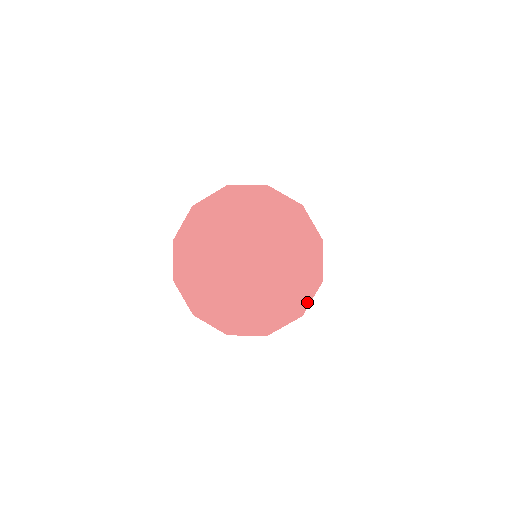
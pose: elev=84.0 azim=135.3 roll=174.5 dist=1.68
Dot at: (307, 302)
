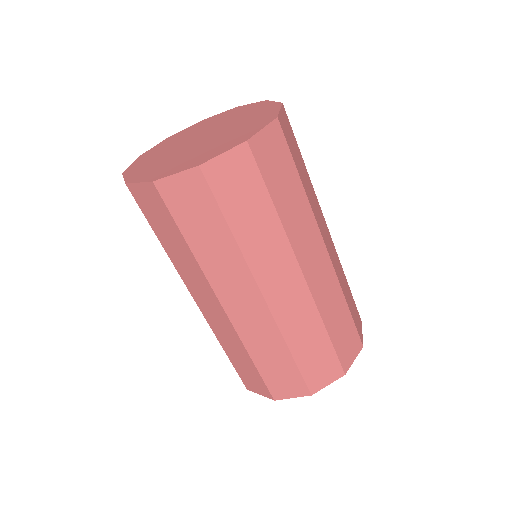
Dot at: (276, 113)
